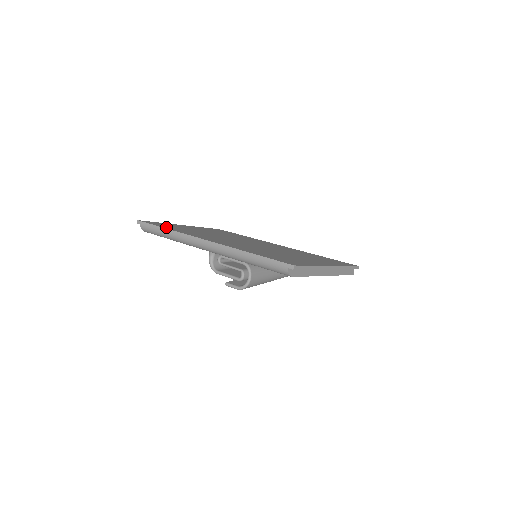
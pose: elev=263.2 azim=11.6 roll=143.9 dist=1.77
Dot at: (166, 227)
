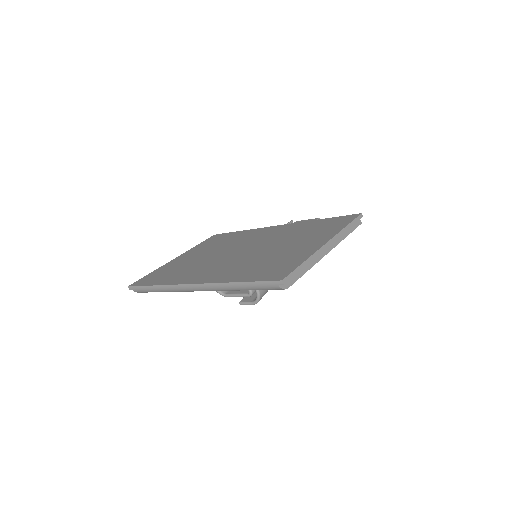
Dot at: (155, 282)
